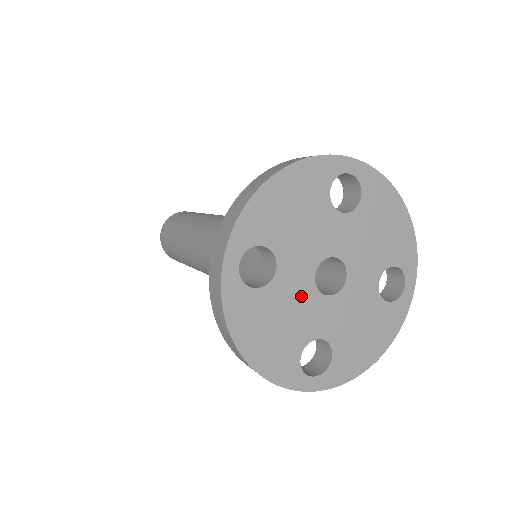
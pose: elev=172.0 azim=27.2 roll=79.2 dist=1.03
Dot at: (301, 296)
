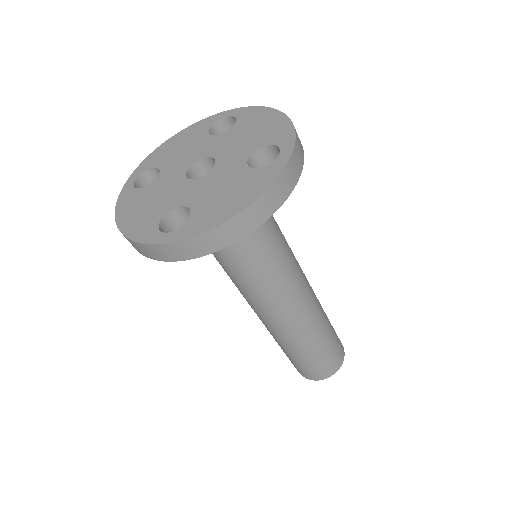
Dot at: (172, 185)
